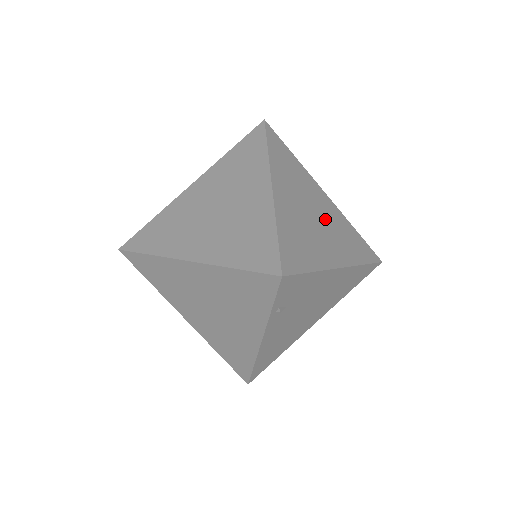
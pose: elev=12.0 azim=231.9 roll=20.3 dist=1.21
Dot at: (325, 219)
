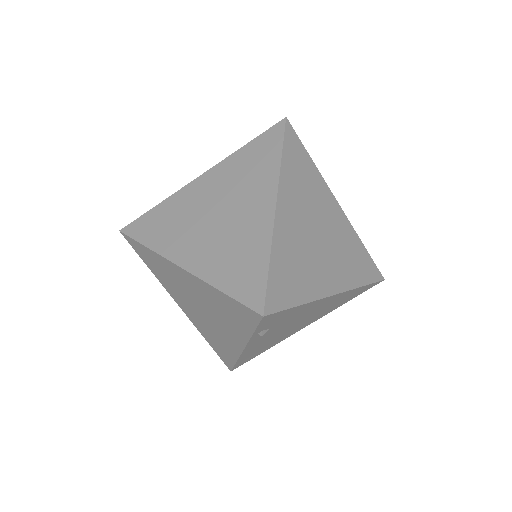
Dot at: (330, 237)
